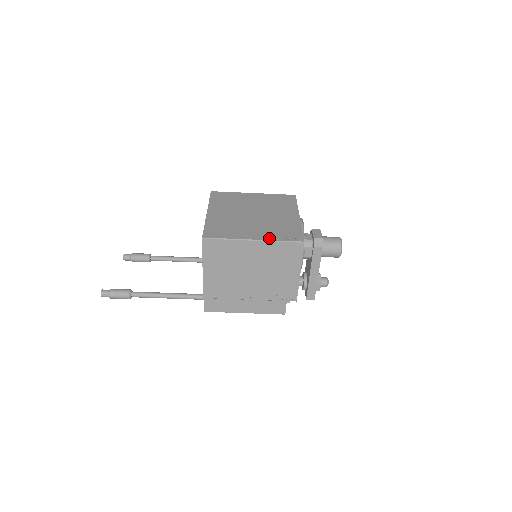
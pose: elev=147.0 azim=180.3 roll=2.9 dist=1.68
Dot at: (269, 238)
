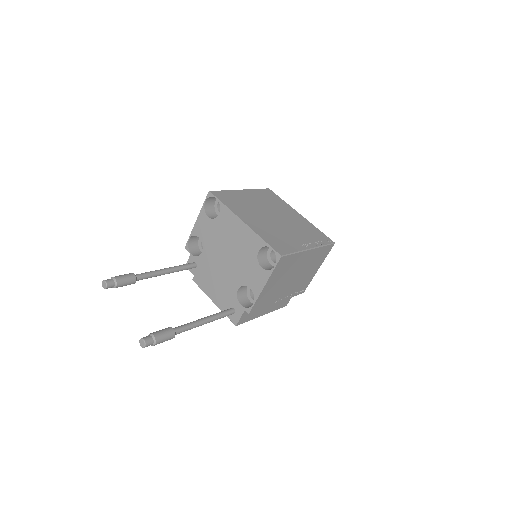
Dot at: (316, 244)
